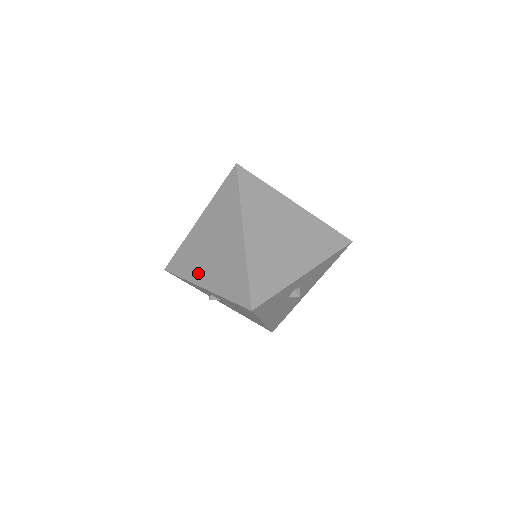
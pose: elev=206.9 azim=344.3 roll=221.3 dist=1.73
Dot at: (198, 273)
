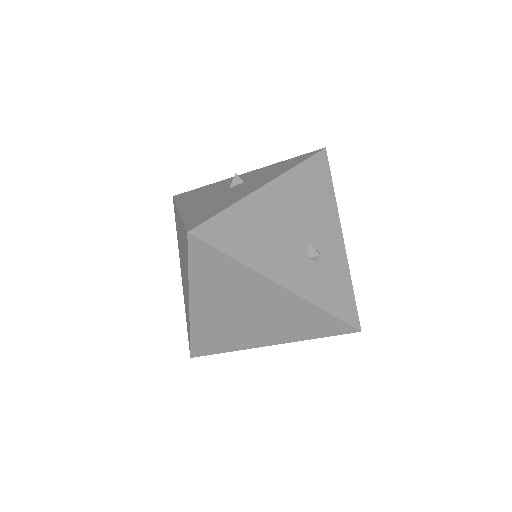
Dot at: occluded
